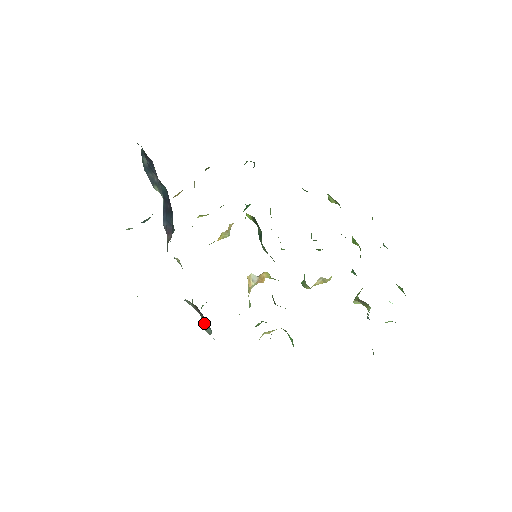
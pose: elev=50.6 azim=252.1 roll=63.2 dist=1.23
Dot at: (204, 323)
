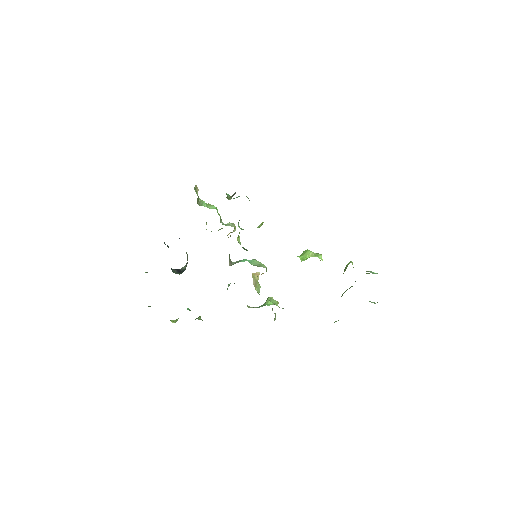
Dot at: occluded
